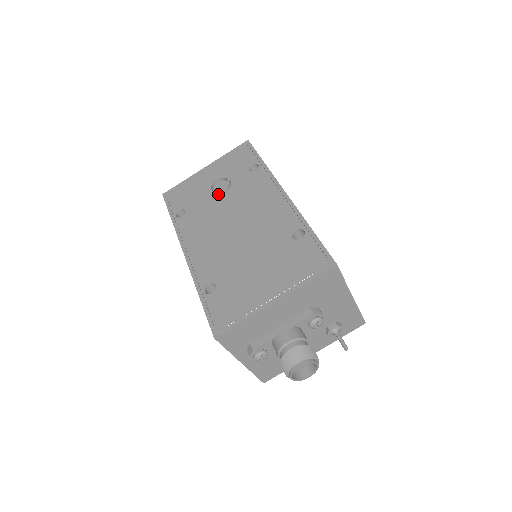
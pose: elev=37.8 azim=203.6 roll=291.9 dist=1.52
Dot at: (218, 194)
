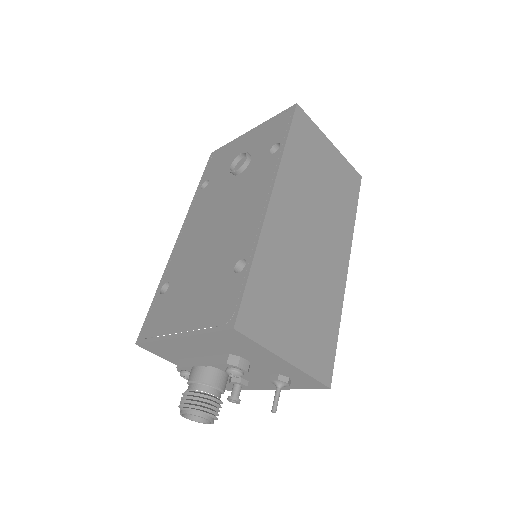
Dot at: (233, 174)
